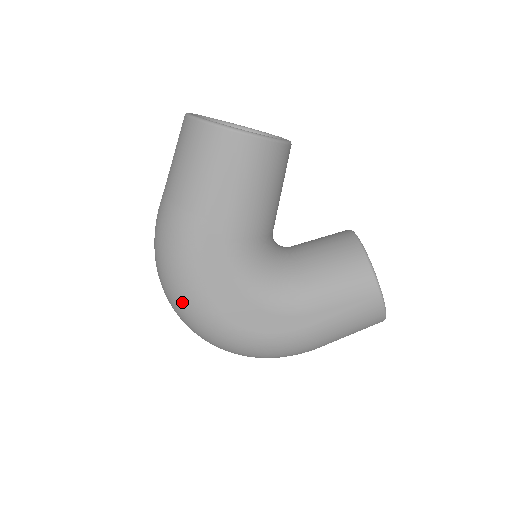
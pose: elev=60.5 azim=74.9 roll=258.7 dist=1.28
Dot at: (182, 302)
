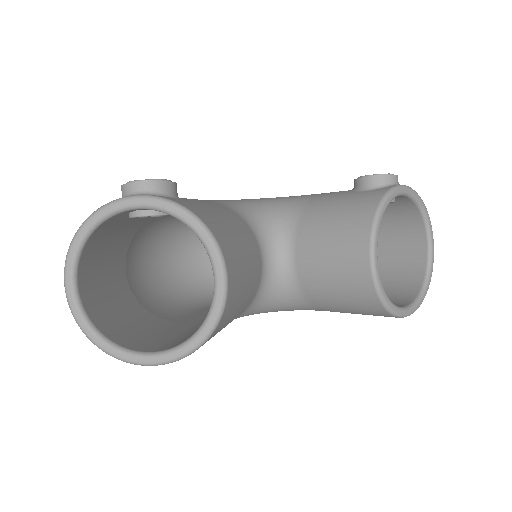
Dot at: occluded
